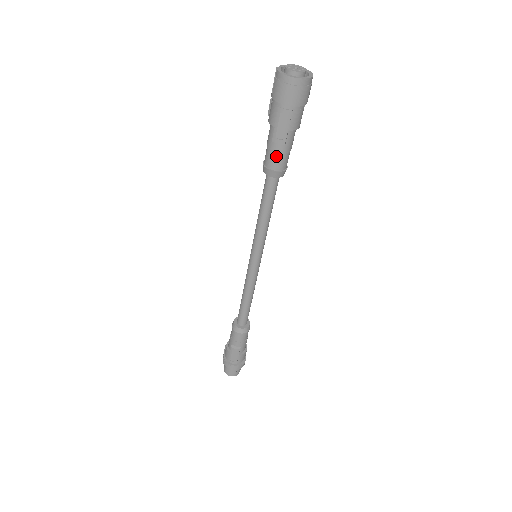
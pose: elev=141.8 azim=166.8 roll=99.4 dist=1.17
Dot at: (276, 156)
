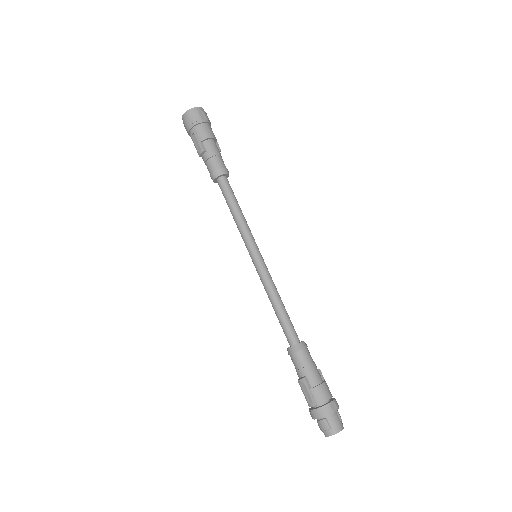
Dot at: (208, 163)
